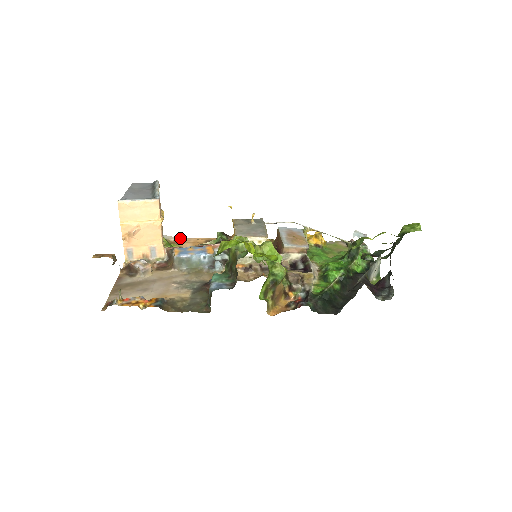
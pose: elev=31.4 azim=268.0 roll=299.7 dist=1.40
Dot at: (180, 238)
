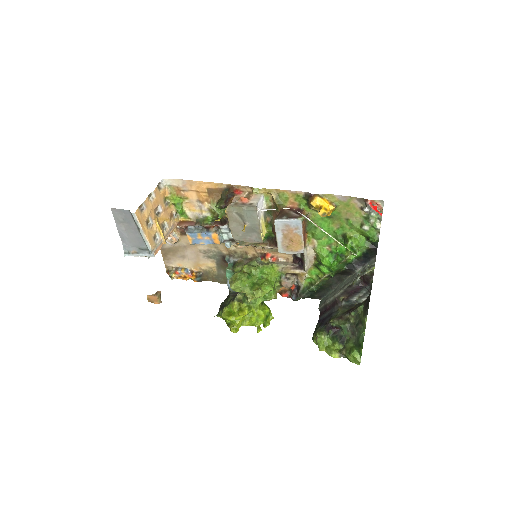
Dot at: (181, 182)
